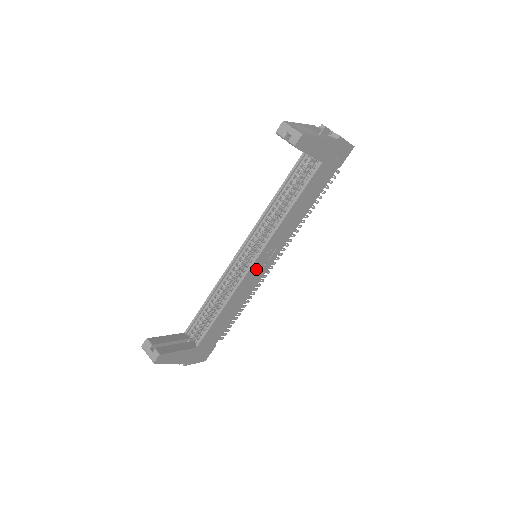
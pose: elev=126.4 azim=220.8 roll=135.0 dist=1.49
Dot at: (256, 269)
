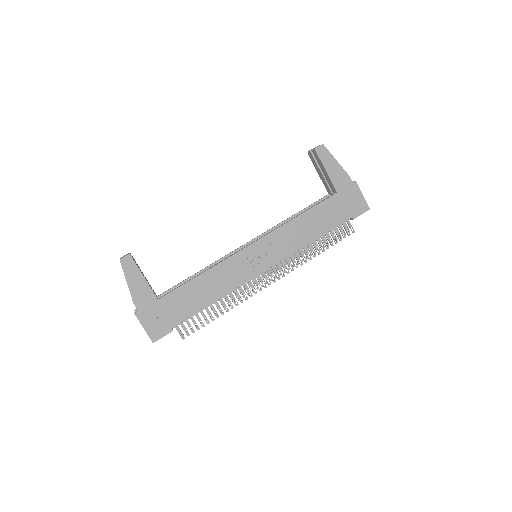
Dot at: (250, 257)
